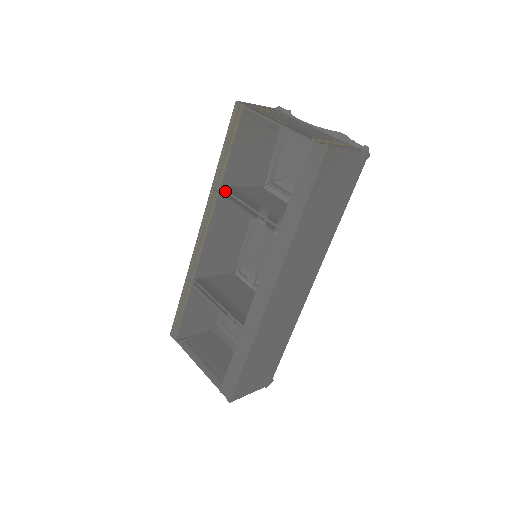
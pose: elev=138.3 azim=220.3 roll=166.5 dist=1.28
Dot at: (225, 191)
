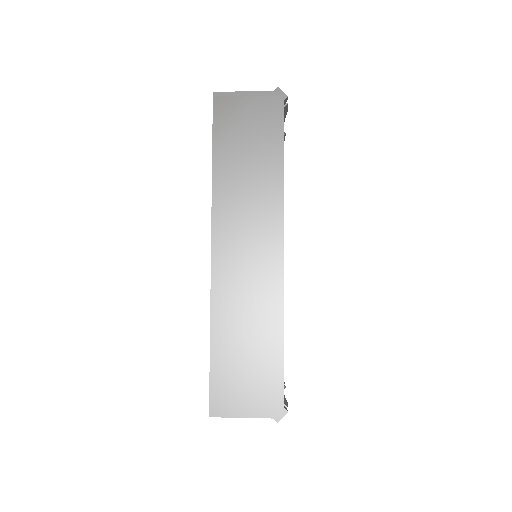
Dot at: occluded
